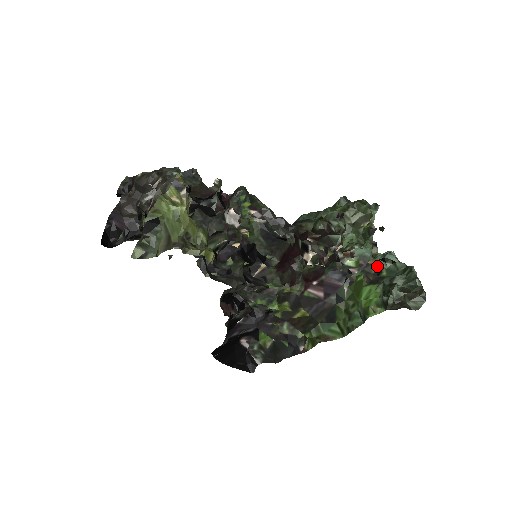
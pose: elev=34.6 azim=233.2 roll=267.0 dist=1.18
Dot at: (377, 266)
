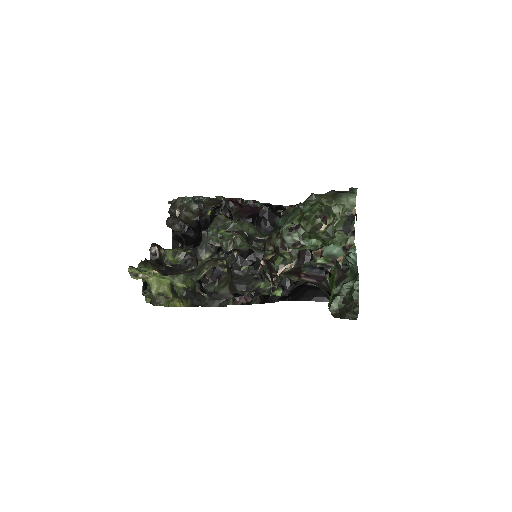
Dot at: (345, 263)
